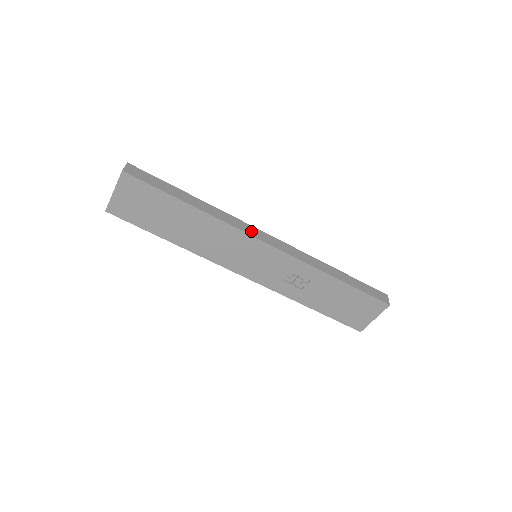
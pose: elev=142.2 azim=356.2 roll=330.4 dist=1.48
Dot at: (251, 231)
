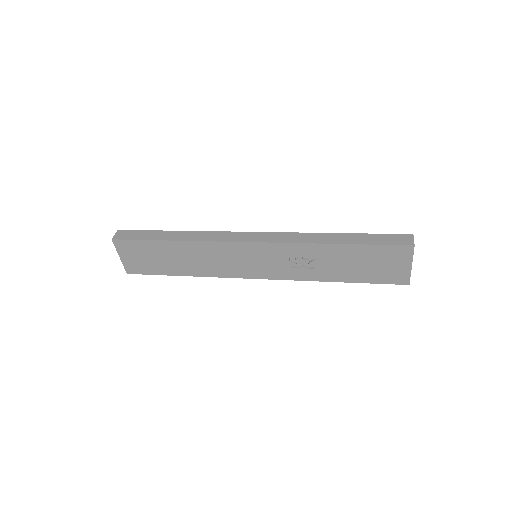
Dot at: (233, 237)
